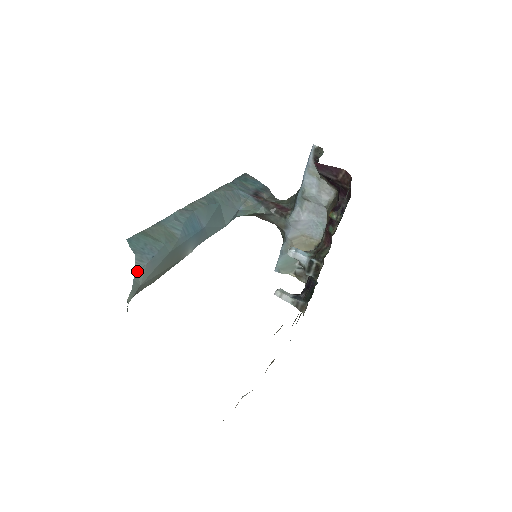
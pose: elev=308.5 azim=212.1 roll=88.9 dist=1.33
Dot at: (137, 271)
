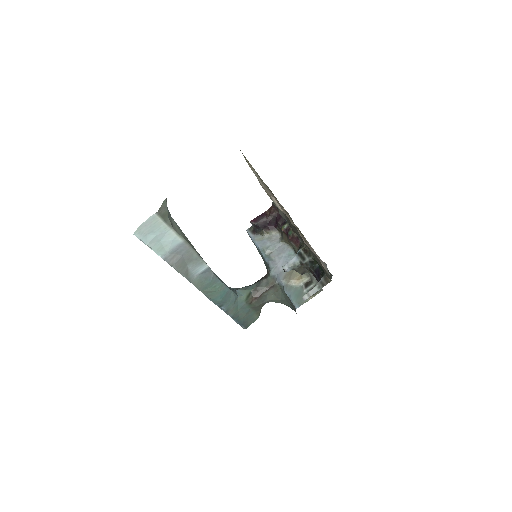
Dot at: occluded
